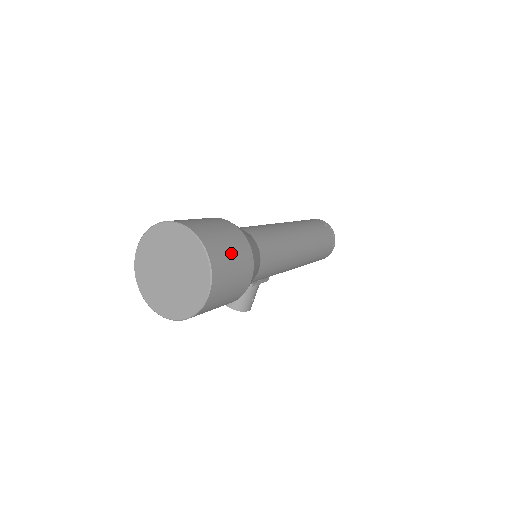
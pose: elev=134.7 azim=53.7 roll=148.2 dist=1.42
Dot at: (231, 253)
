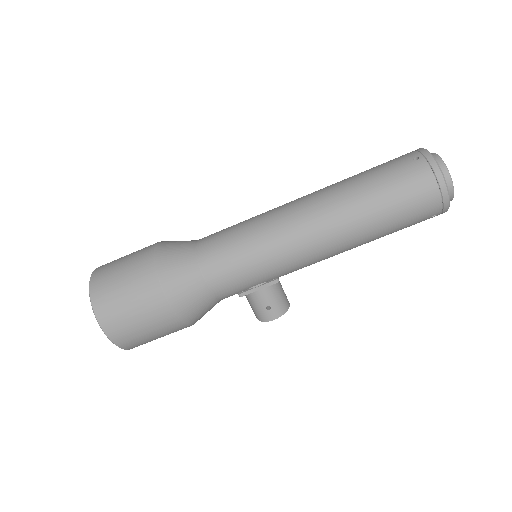
Dot at: (123, 287)
